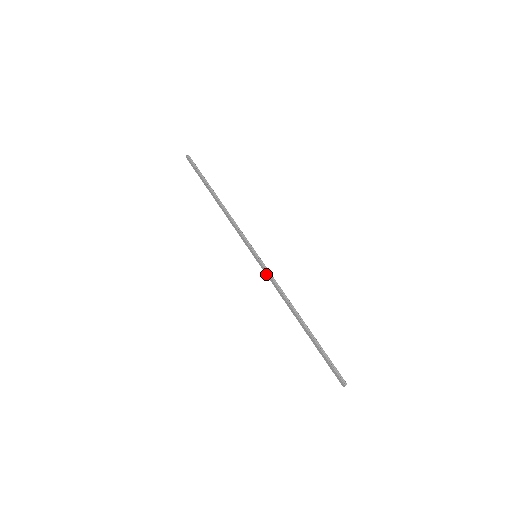
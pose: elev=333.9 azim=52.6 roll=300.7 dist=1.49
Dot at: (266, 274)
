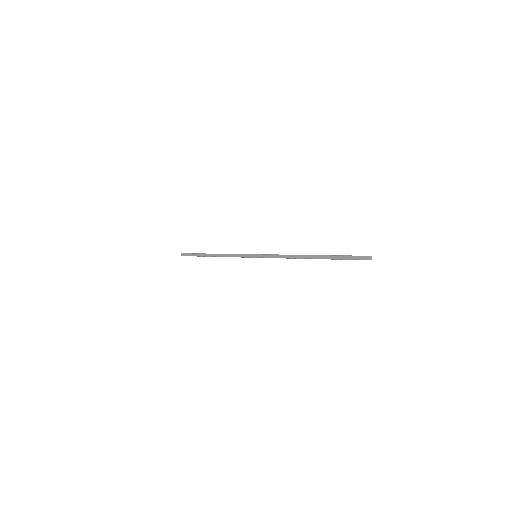
Dot at: (269, 257)
